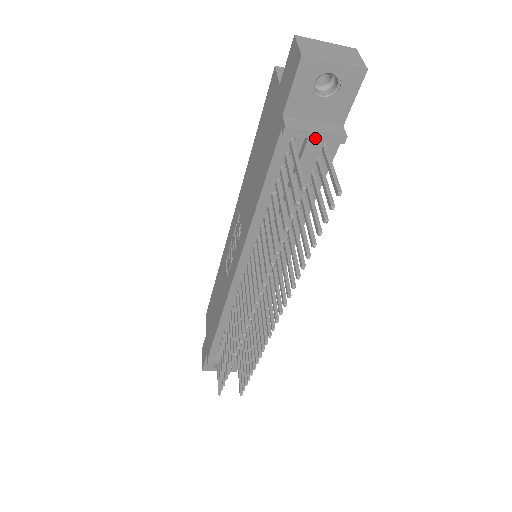
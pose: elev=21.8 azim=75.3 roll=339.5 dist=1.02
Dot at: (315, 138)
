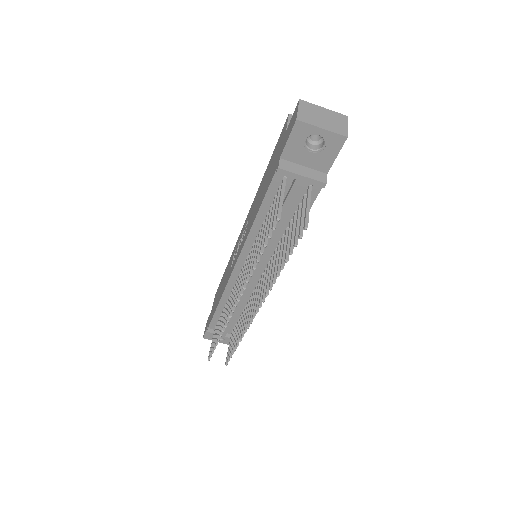
Dot at: (301, 180)
